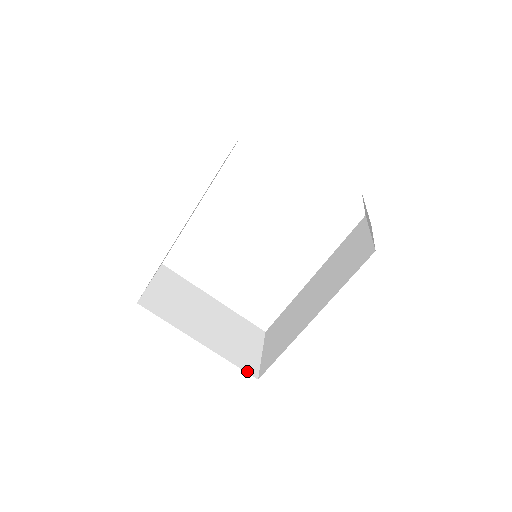
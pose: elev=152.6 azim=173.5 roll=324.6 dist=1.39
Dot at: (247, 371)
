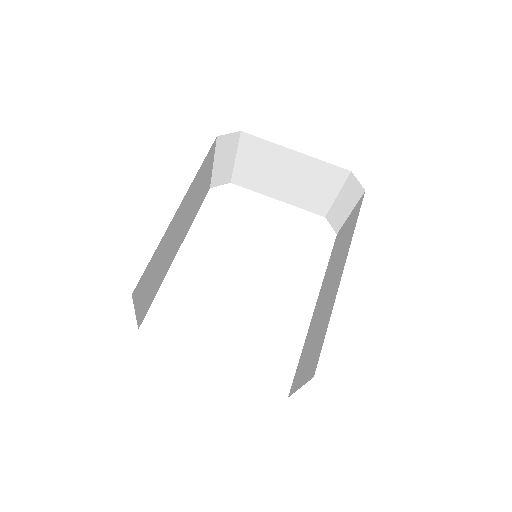
Dot at: occluded
